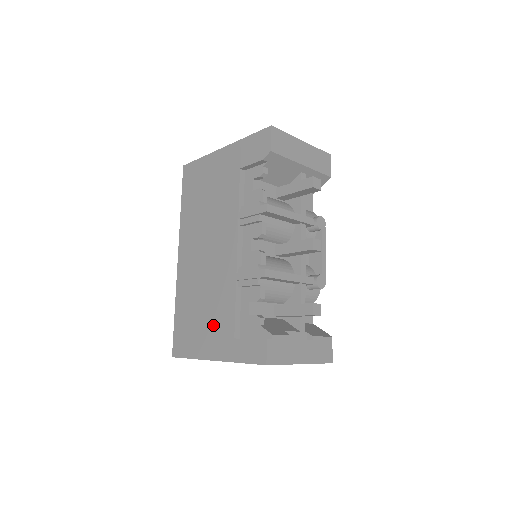
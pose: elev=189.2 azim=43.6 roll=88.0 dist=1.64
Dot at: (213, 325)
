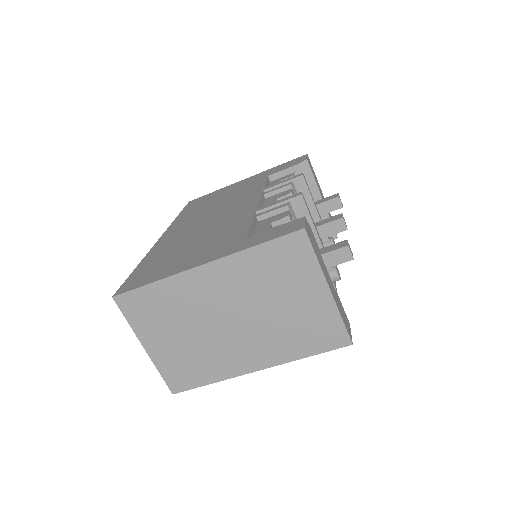
Dot at: (209, 245)
